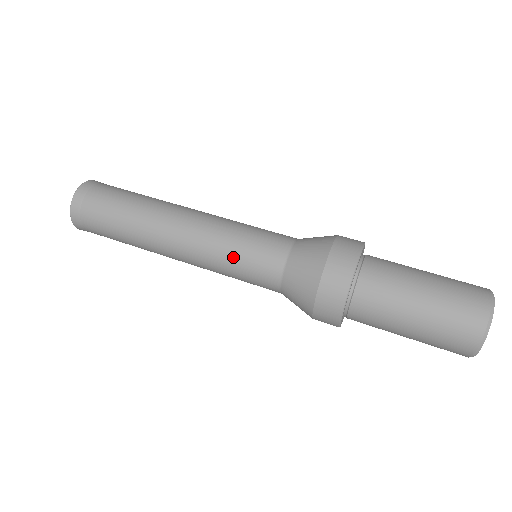
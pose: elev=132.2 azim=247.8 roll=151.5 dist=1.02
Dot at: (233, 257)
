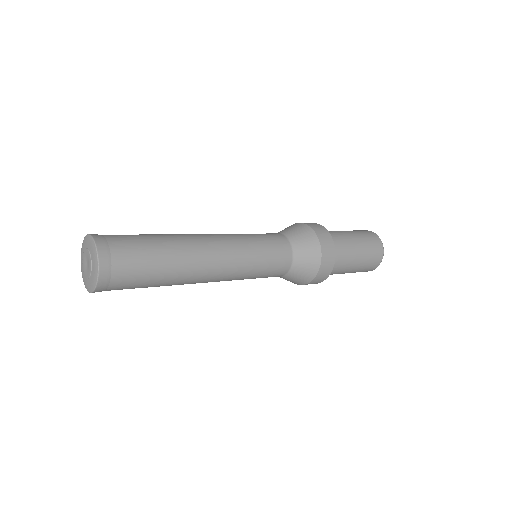
Dot at: (260, 255)
